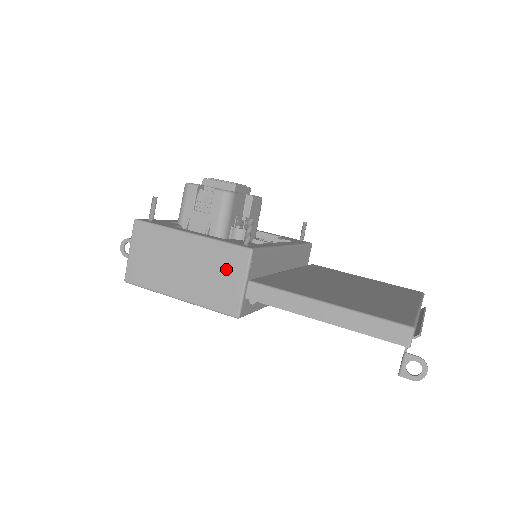
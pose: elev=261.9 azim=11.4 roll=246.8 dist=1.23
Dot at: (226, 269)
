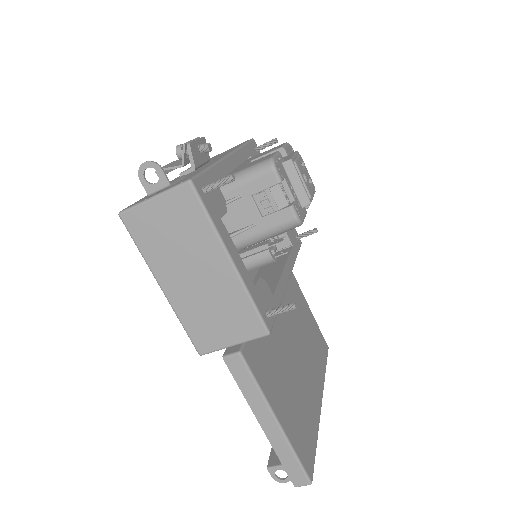
Dot at: (231, 321)
